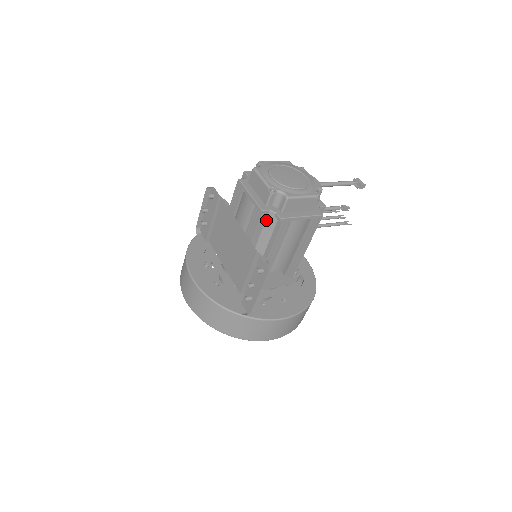
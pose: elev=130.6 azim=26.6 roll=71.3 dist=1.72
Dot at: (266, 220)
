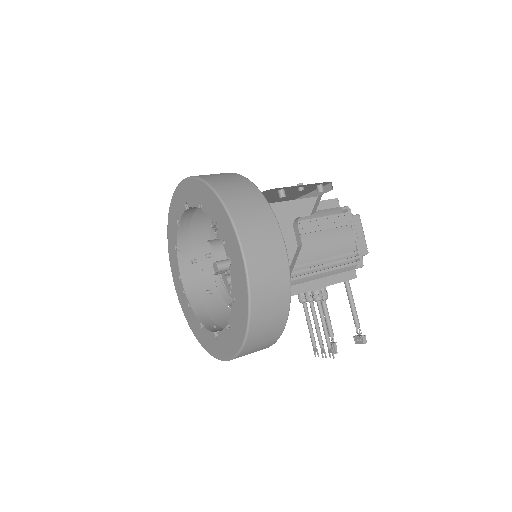
Dot at: (331, 209)
